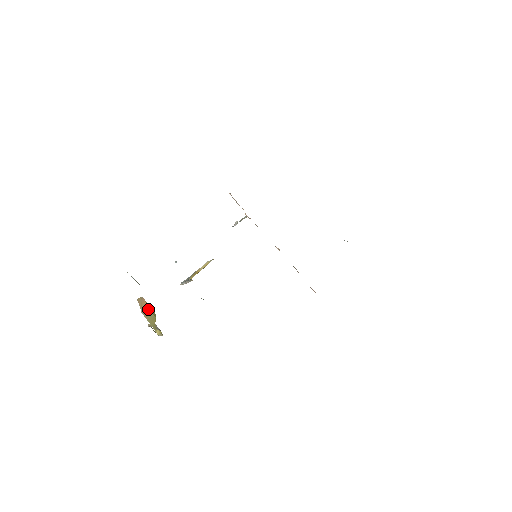
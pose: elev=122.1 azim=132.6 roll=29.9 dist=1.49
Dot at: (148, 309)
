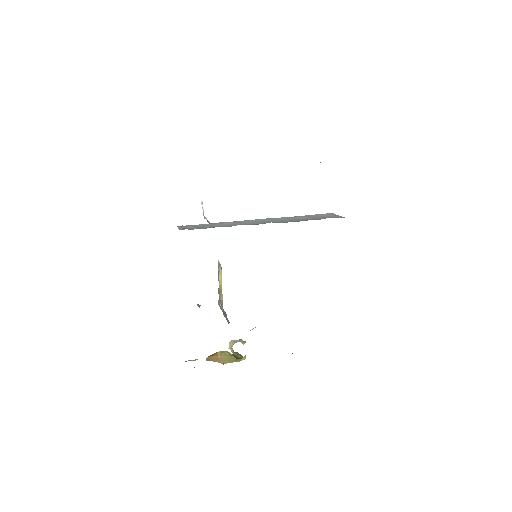
Dot at: (220, 357)
